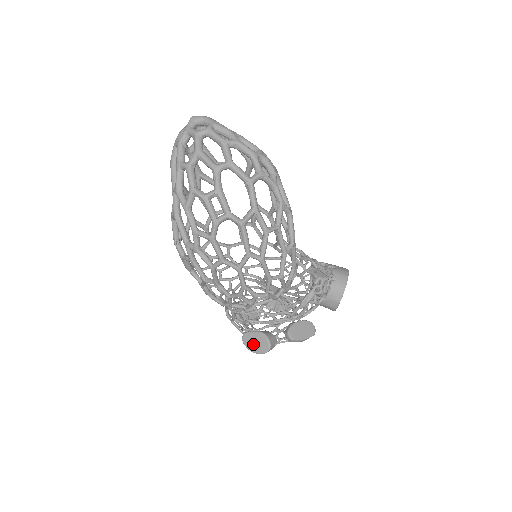
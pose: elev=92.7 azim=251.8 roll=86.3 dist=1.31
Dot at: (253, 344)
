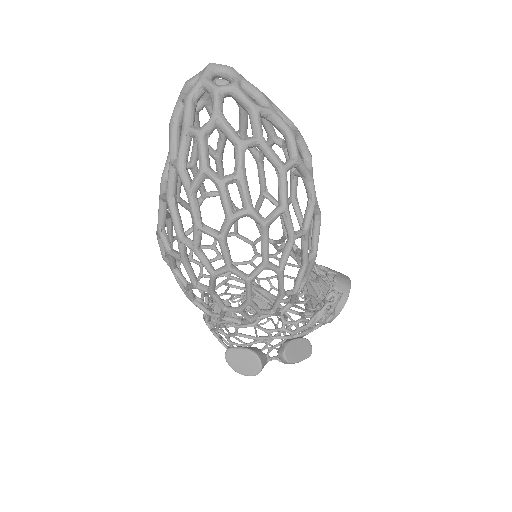
Dot at: (239, 363)
